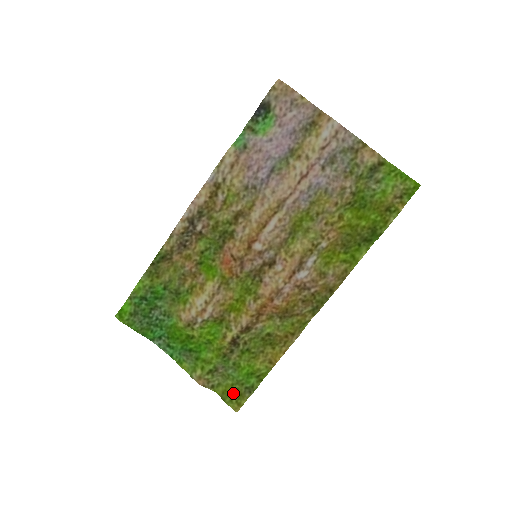
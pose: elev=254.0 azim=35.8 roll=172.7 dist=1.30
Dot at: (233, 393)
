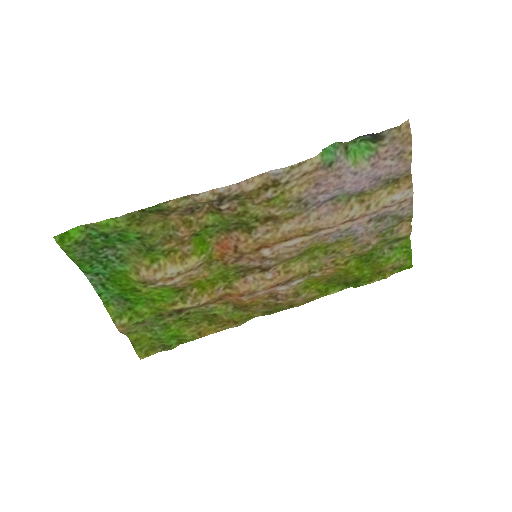
Dot at: (147, 344)
